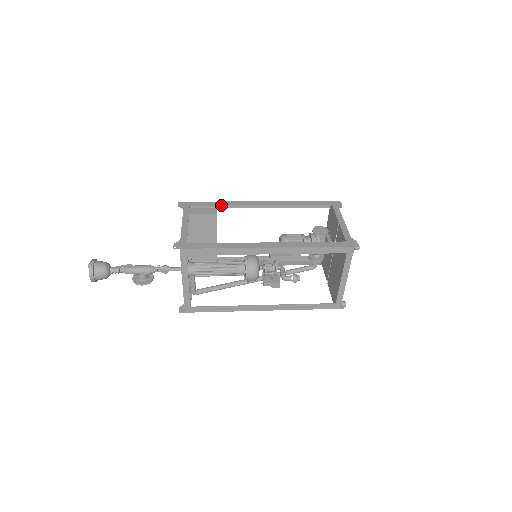
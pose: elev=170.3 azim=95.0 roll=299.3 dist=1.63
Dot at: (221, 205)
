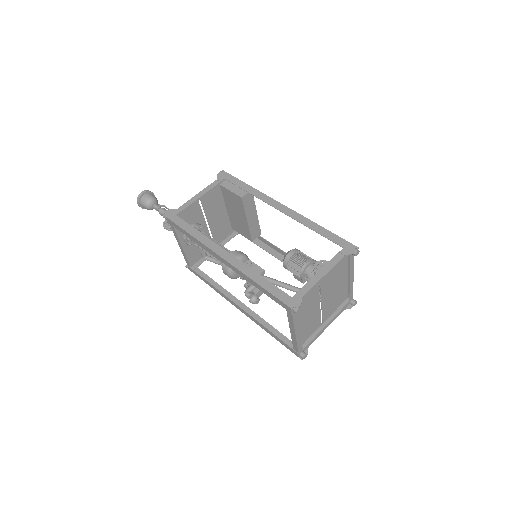
Dot at: (247, 191)
